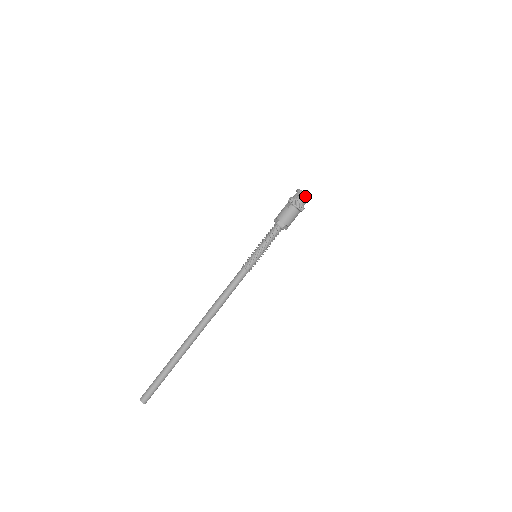
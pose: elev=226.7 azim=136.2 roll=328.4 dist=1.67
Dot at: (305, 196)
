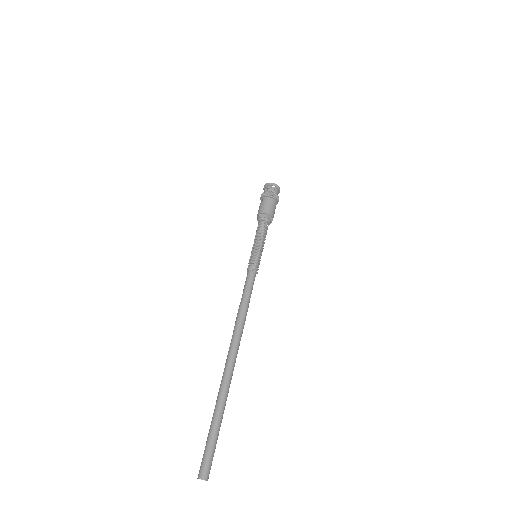
Dot at: (272, 185)
